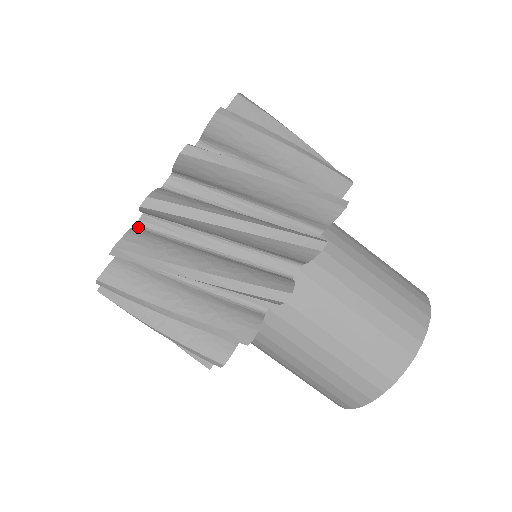
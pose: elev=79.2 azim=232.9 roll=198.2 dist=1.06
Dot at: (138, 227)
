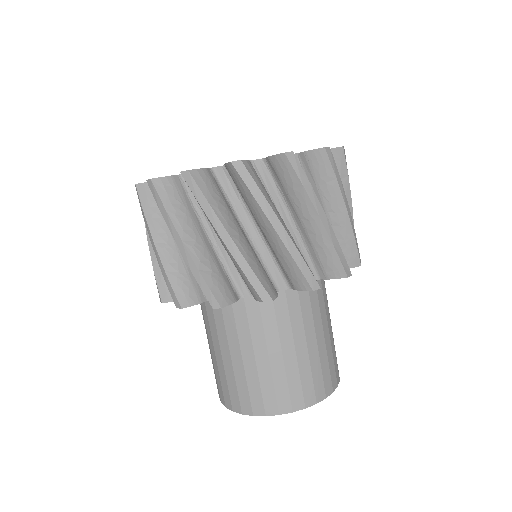
Dot at: occluded
